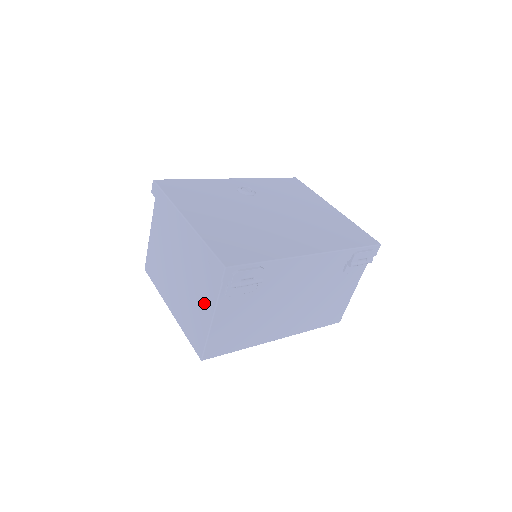
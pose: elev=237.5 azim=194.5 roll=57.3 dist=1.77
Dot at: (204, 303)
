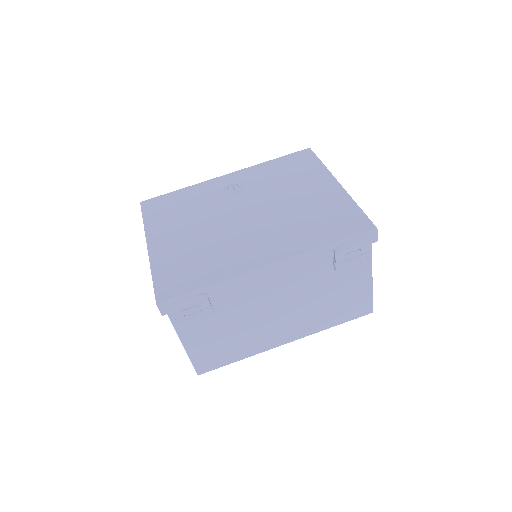
Dot at: occluded
